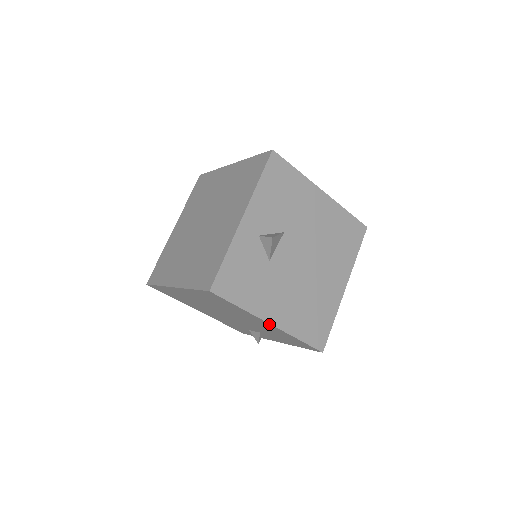
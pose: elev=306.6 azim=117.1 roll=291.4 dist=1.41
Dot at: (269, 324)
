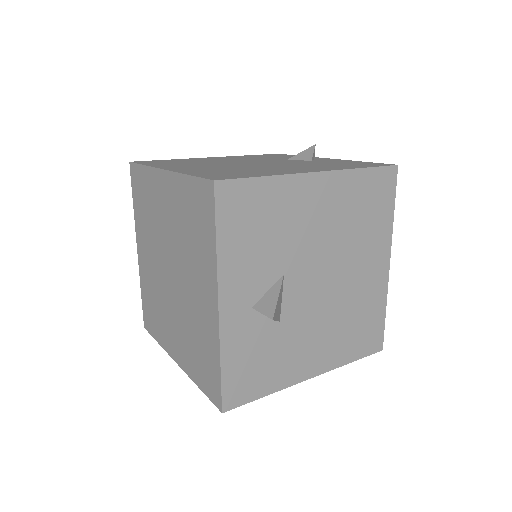
Dot at: (309, 376)
